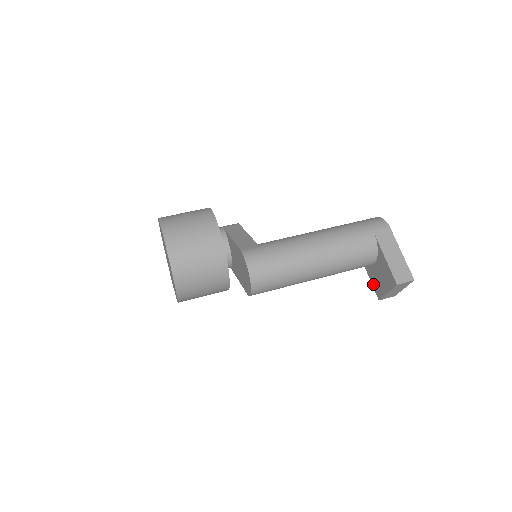
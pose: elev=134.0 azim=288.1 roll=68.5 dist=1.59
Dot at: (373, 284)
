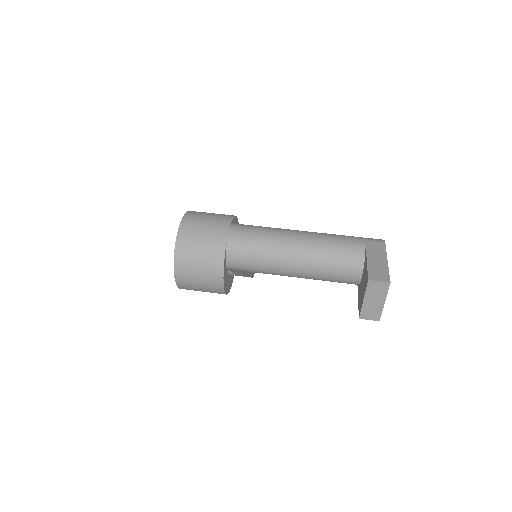
Dot at: (358, 303)
